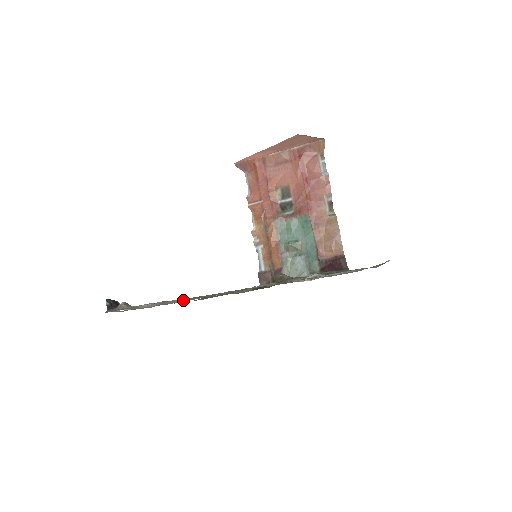
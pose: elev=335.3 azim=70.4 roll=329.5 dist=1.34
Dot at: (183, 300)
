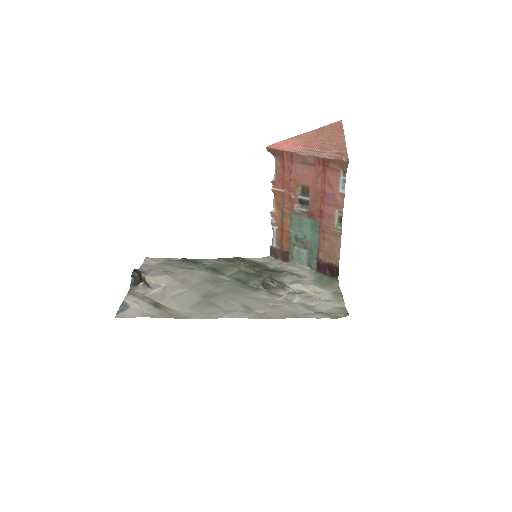
Dot at: (176, 305)
